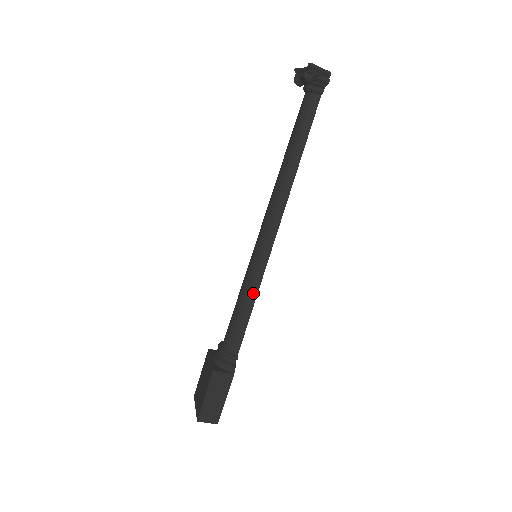
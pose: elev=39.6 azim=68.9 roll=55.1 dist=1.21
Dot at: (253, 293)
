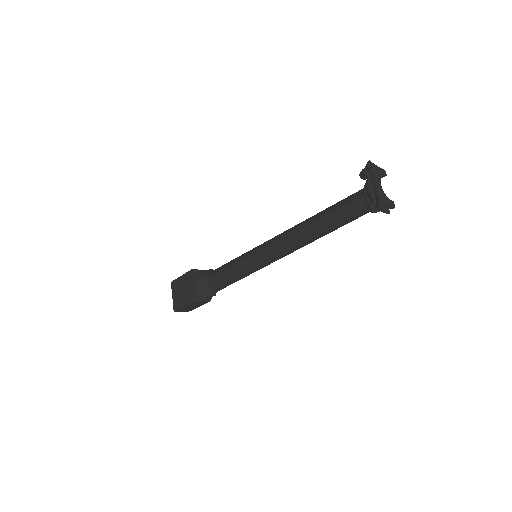
Dot at: (243, 276)
